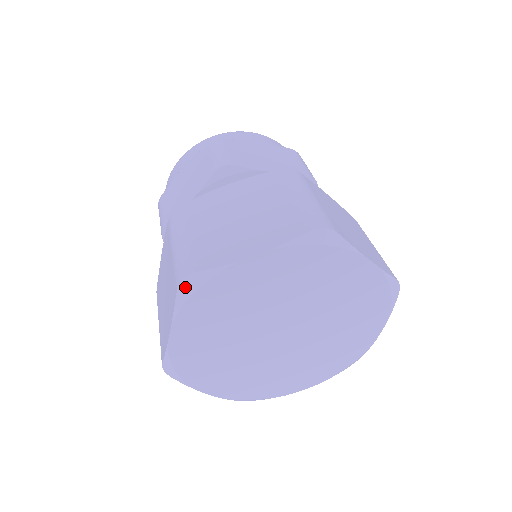
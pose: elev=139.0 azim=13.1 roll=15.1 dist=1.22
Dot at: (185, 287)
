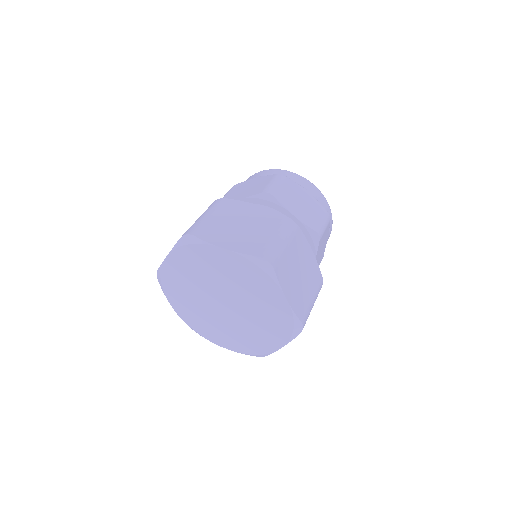
Dot at: (159, 279)
